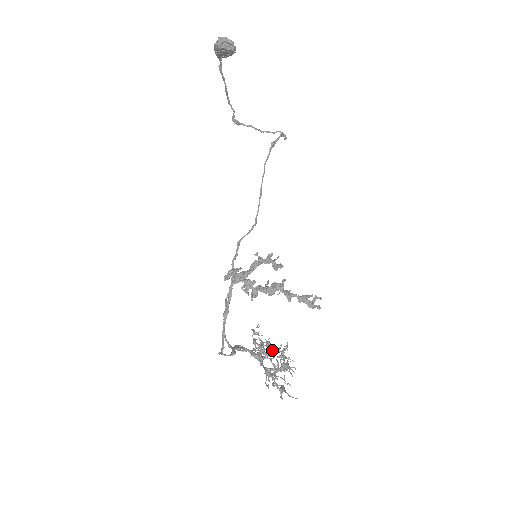
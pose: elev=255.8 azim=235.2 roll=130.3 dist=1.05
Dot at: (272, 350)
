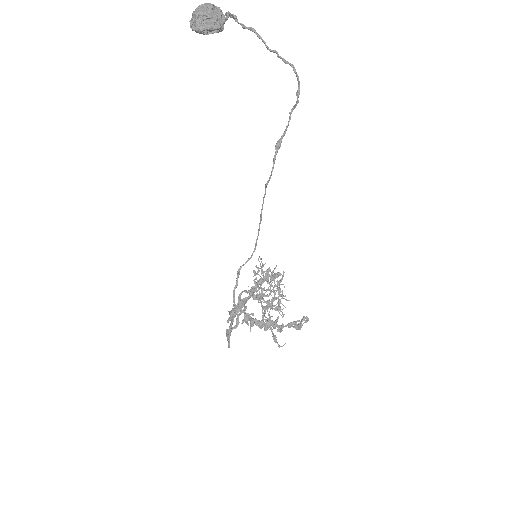
Dot at: (270, 287)
